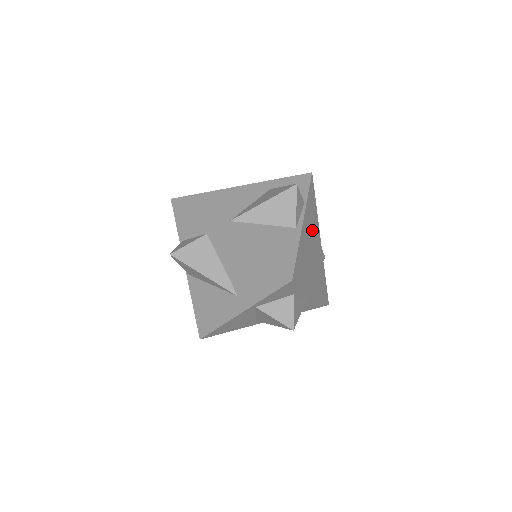
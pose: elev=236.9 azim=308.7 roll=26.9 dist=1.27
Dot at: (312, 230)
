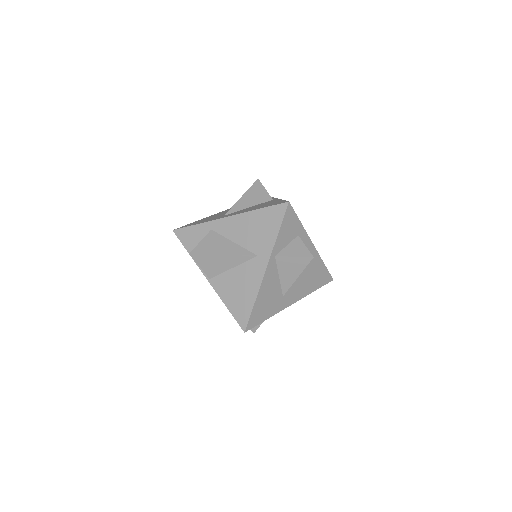
Dot at: occluded
